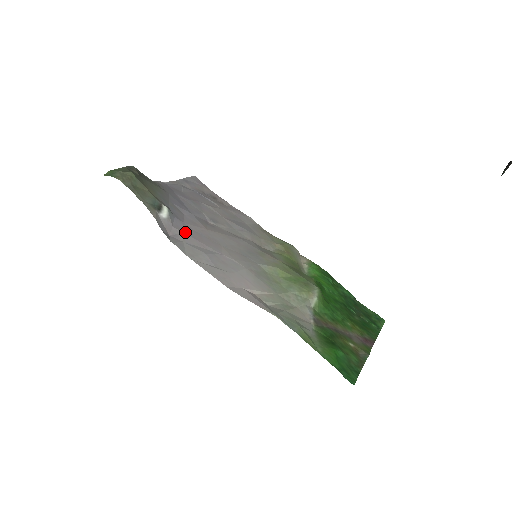
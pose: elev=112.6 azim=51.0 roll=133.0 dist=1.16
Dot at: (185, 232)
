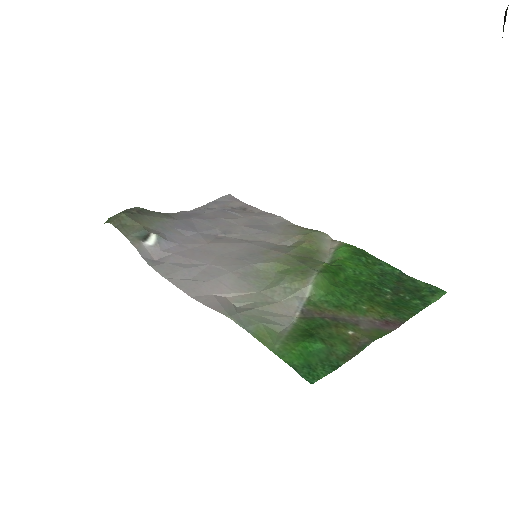
Dot at: (175, 253)
